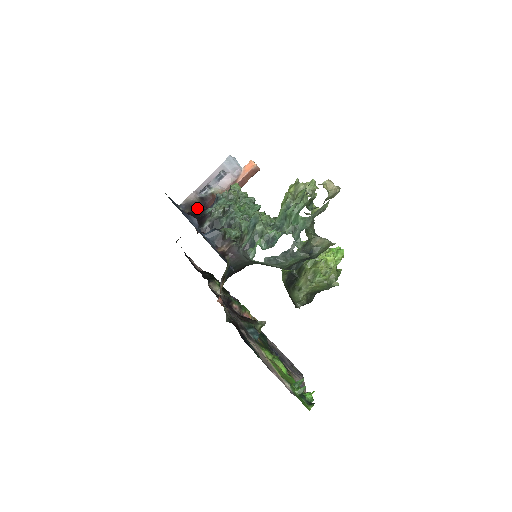
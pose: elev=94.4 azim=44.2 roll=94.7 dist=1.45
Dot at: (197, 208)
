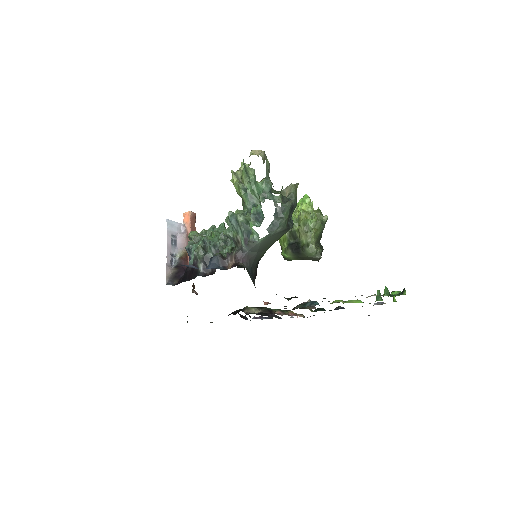
Dot at: (180, 275)
